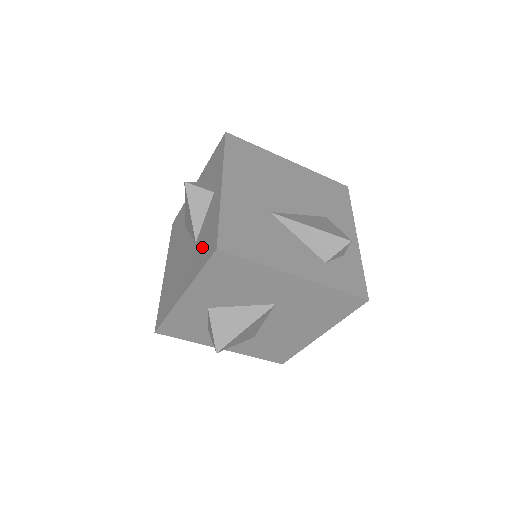
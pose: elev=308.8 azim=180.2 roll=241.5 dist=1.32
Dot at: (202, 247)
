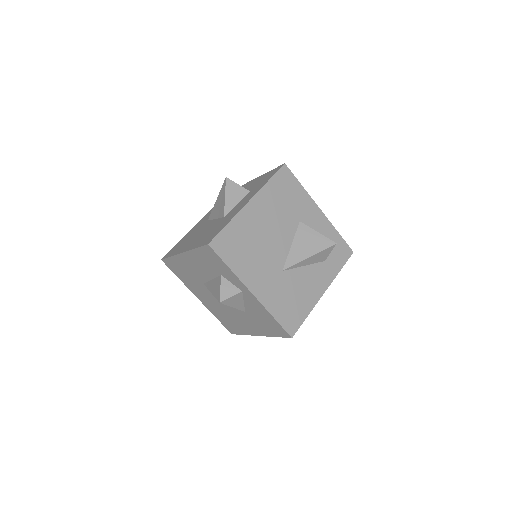
Dot at: (263, 323)
